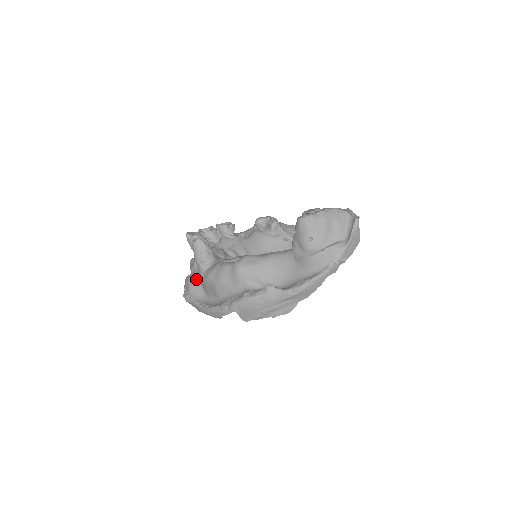
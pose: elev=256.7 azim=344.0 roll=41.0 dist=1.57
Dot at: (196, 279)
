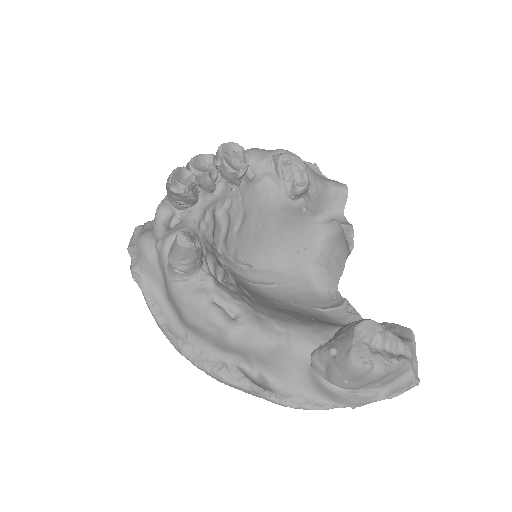
Dot at: (158, 264)
